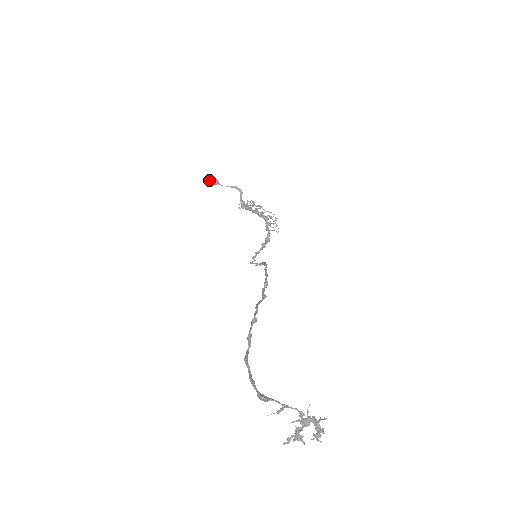
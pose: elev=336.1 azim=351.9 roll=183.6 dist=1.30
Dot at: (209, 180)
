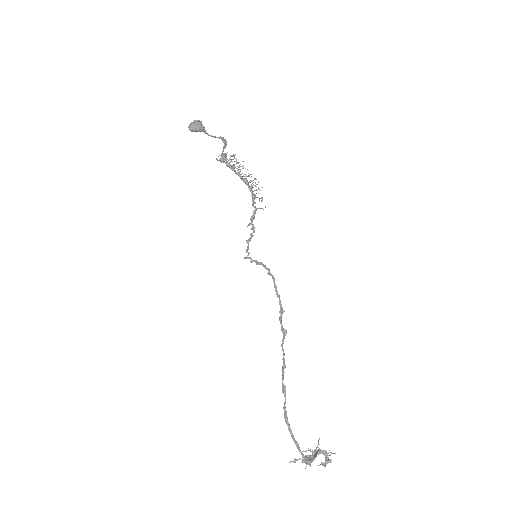
Dot at: (196, 127)
